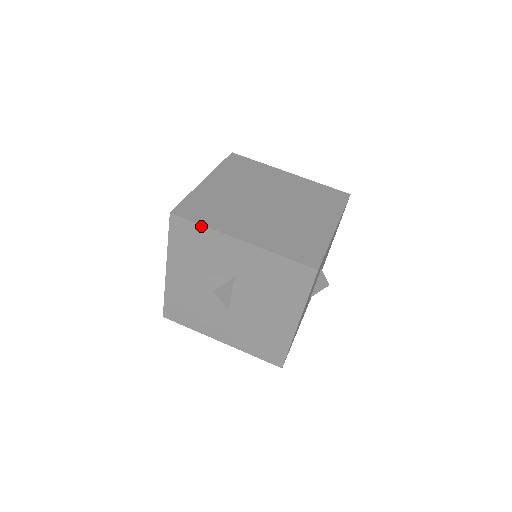
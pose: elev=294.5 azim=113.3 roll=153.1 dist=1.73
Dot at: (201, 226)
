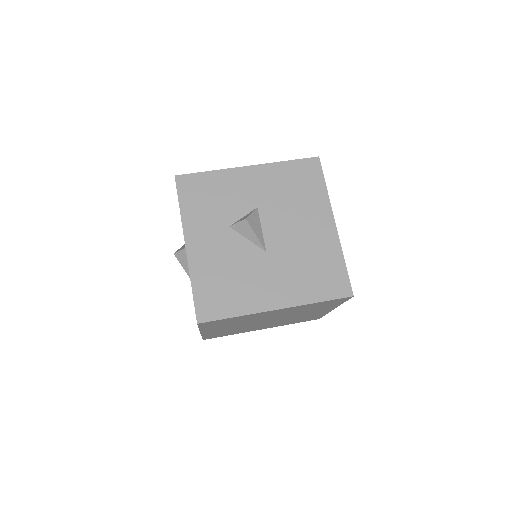
Dot at: (208, 173)
